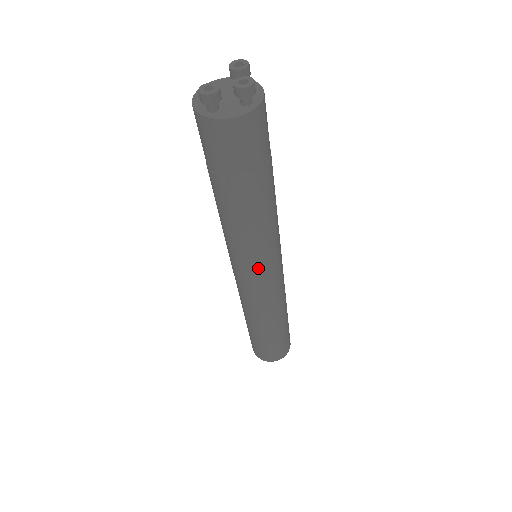
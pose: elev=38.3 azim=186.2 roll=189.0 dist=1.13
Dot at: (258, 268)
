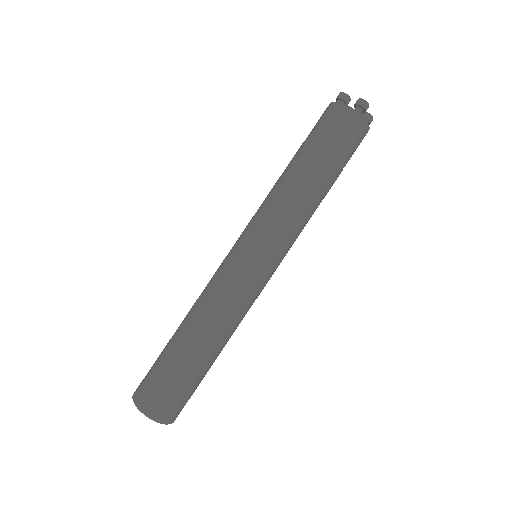
Dot at: (253, 237)
